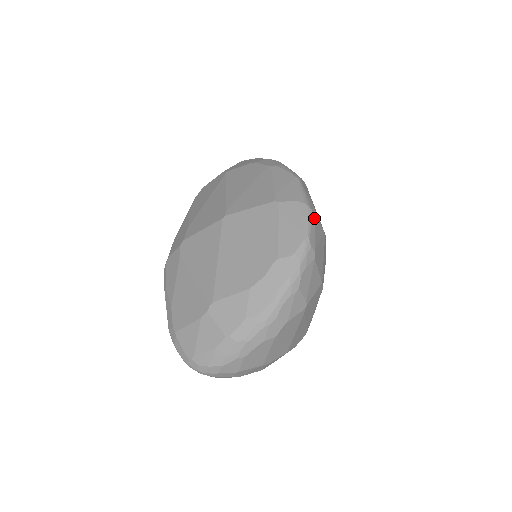
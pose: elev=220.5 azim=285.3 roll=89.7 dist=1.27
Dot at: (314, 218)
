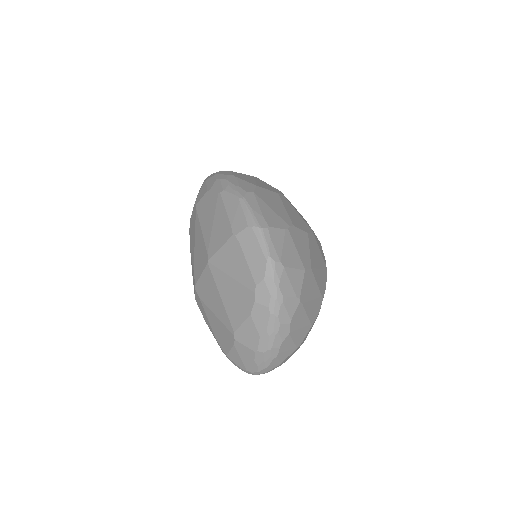
Dot at: (267, 233)
